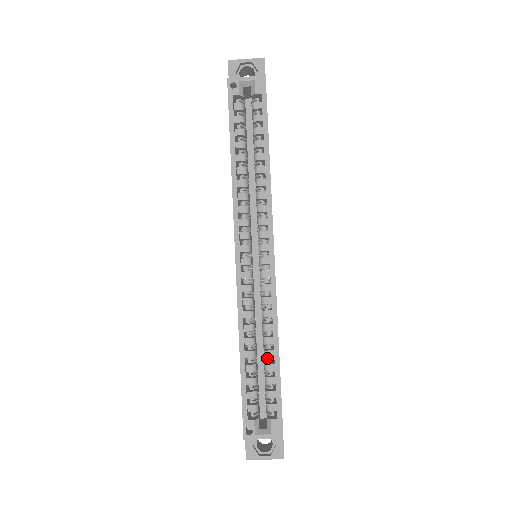
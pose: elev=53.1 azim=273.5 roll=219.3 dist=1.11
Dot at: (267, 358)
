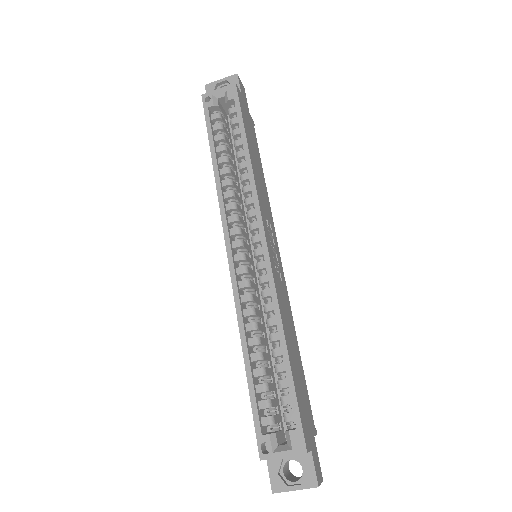
Dot at: (277, 359)
